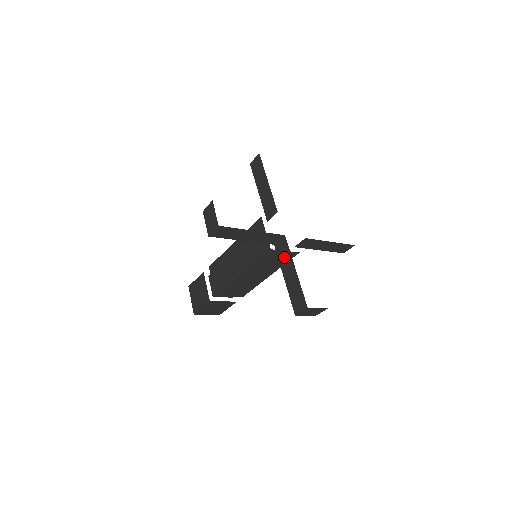
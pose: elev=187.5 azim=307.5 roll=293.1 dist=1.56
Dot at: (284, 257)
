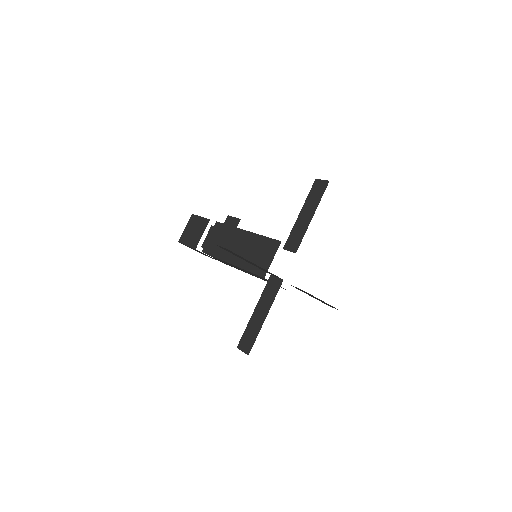
Dot at: (268, 295)
